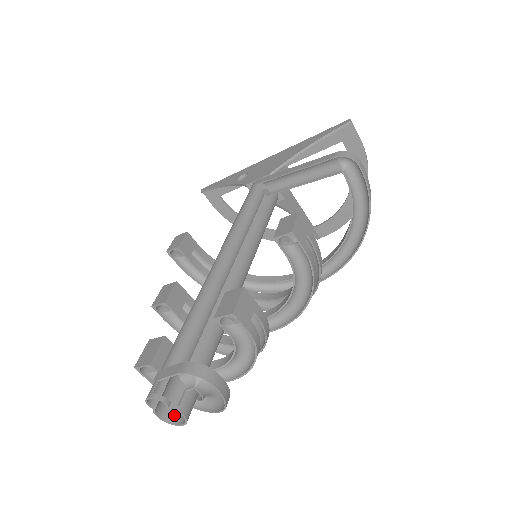
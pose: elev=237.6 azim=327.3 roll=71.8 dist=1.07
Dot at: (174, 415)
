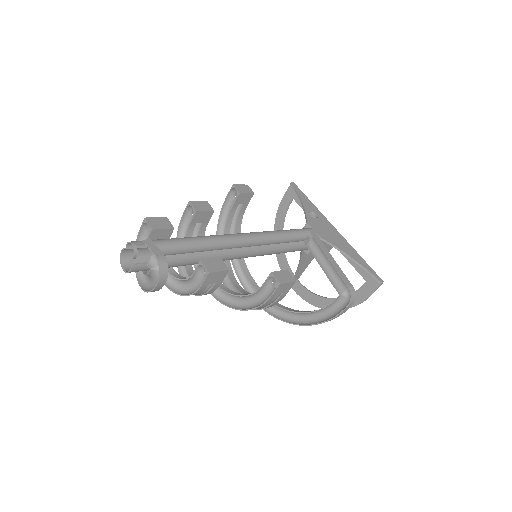
Dot at: (127, 260)
